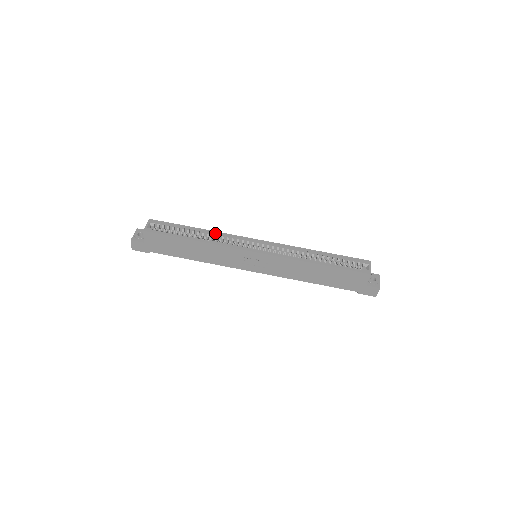
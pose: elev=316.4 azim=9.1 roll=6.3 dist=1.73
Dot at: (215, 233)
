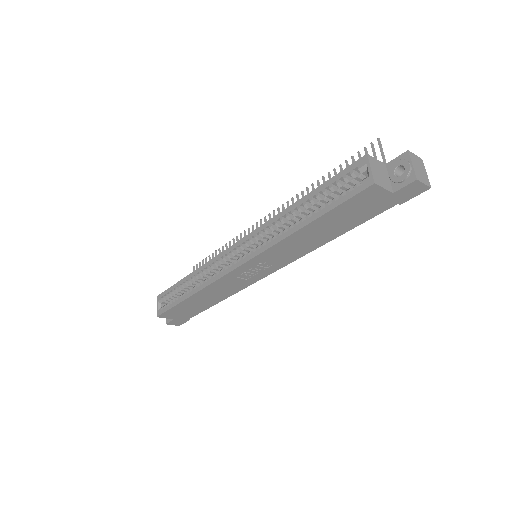
Dot at: (200, 270)
